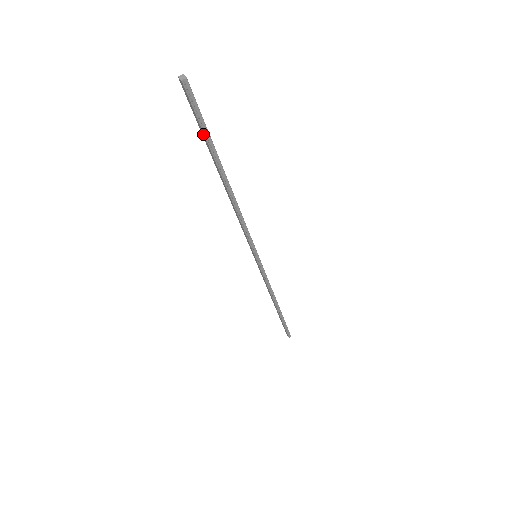
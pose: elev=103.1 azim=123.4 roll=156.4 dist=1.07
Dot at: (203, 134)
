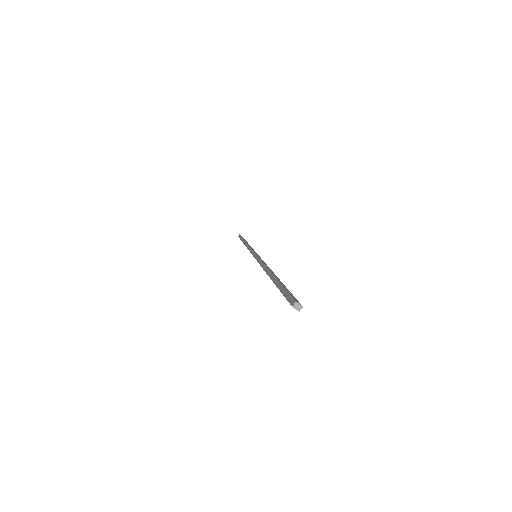
Dot at: occluded
